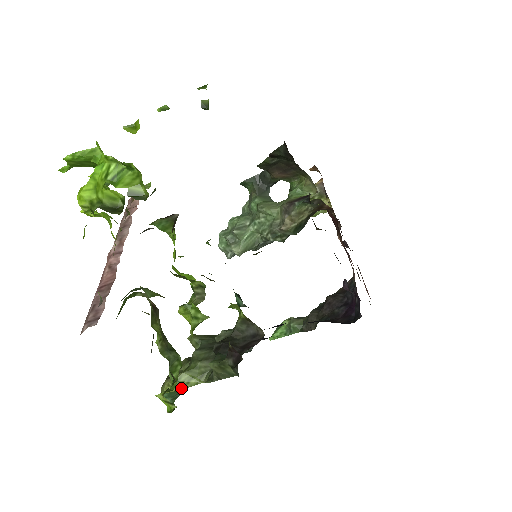
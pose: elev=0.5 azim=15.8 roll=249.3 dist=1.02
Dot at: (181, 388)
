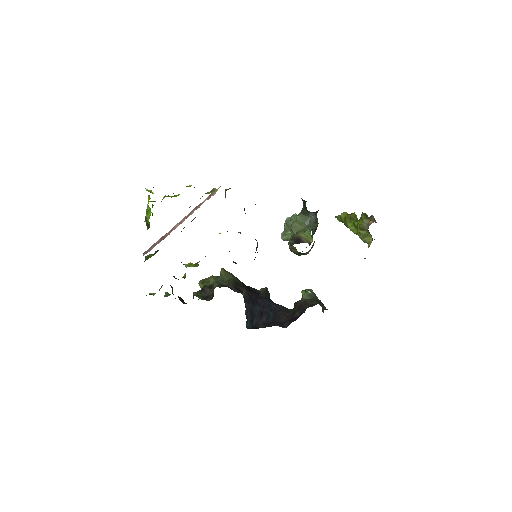
Dot at: (170, 294)
